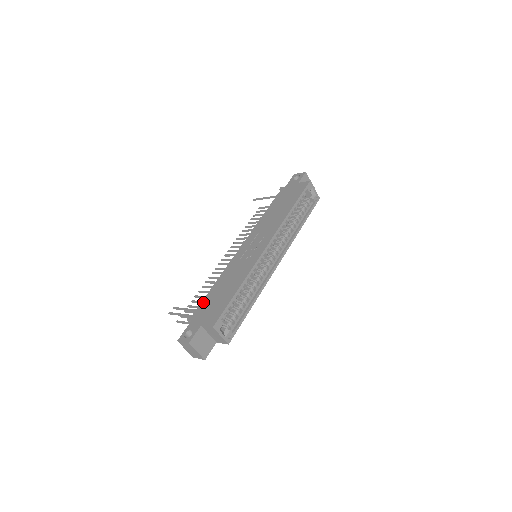
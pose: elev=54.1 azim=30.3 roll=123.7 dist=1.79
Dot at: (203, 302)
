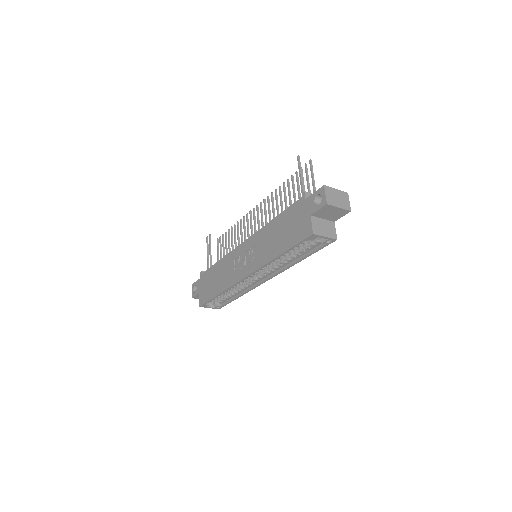
Dot at: (208, 271)
